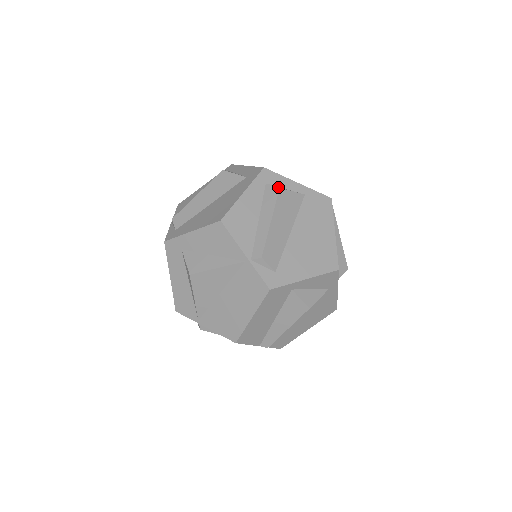
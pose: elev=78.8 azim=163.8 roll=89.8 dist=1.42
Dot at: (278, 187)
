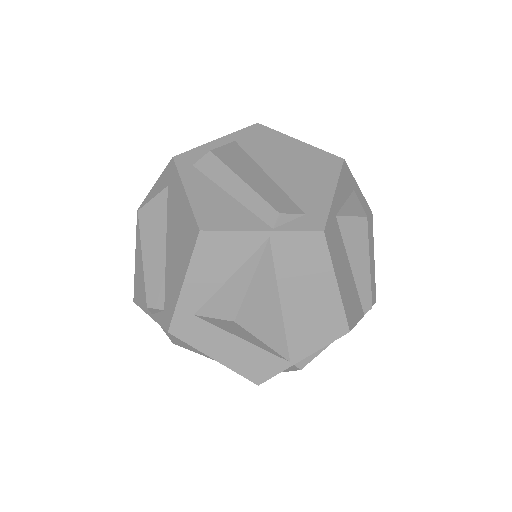
Dot at: (208, 152)
